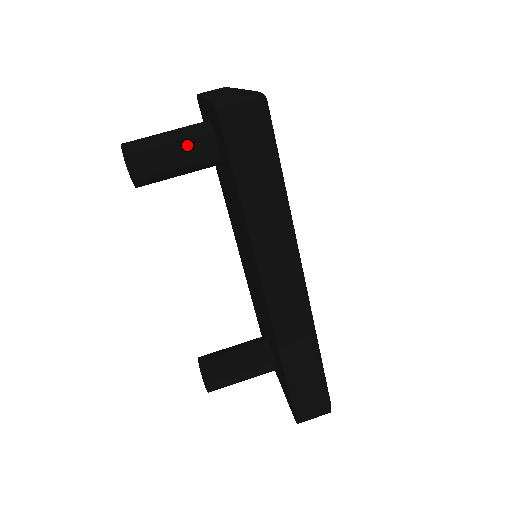
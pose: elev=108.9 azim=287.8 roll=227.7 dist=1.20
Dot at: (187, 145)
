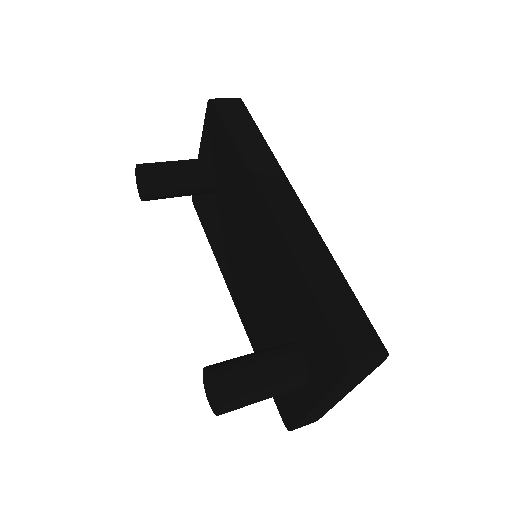
Dot at: (188, 161)
